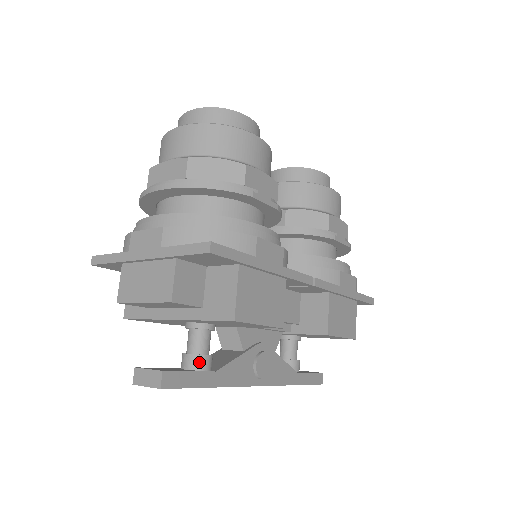
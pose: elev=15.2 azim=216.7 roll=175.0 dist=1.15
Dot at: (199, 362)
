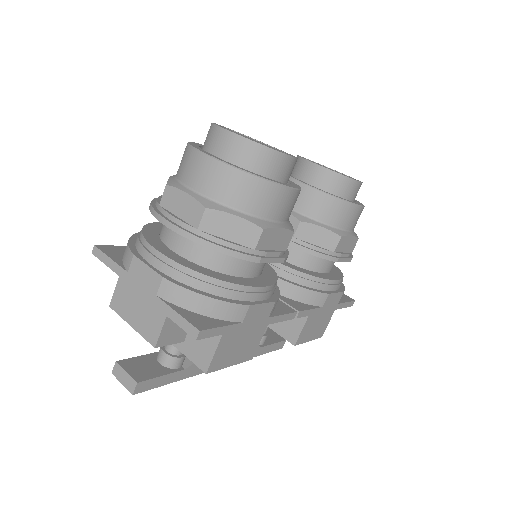
Dot at: (173, 362)
